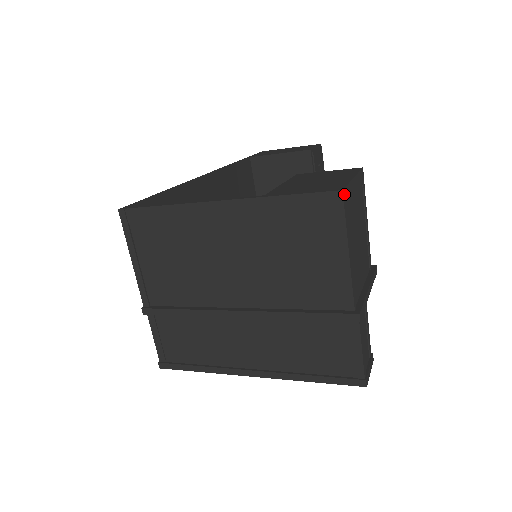
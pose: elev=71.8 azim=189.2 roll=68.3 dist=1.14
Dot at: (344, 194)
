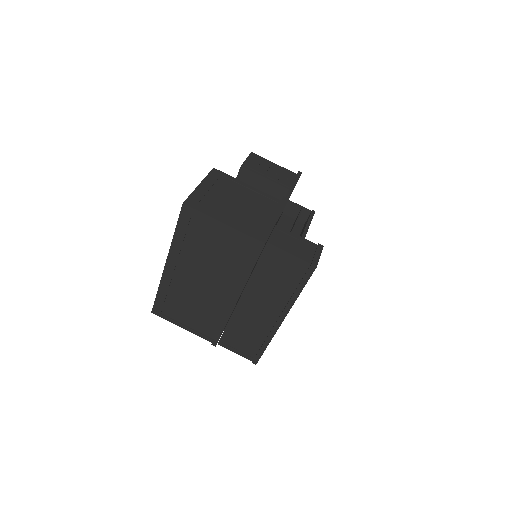
Dot at: (187, 203)
